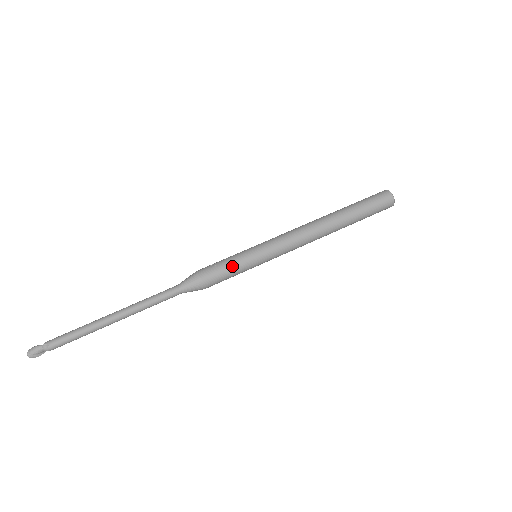
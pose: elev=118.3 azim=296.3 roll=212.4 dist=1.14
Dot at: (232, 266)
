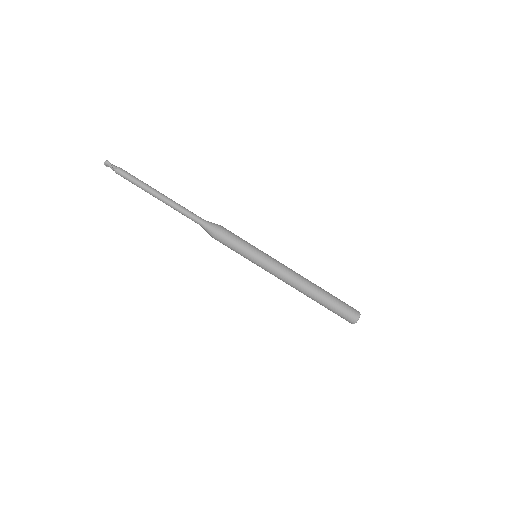
Dot at: (235, 251)
